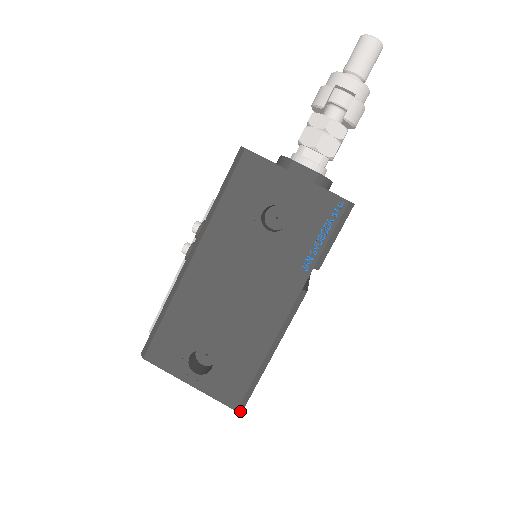
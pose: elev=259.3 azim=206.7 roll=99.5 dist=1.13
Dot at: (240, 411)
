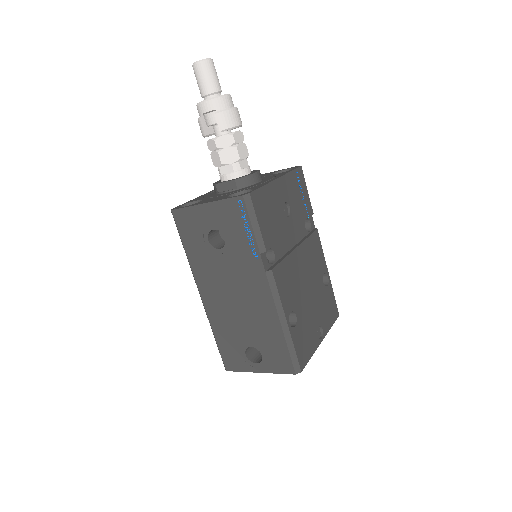
Dot at: occluded
